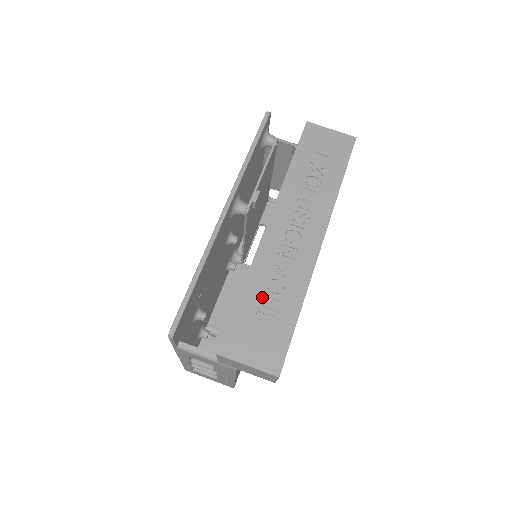
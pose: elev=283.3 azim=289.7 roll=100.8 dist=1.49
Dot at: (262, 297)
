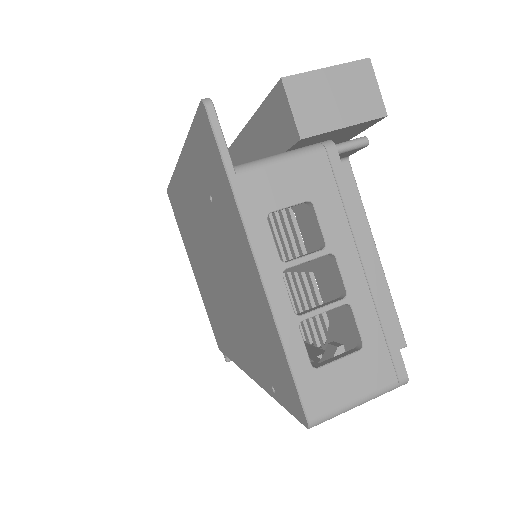
Dot at: occluded
